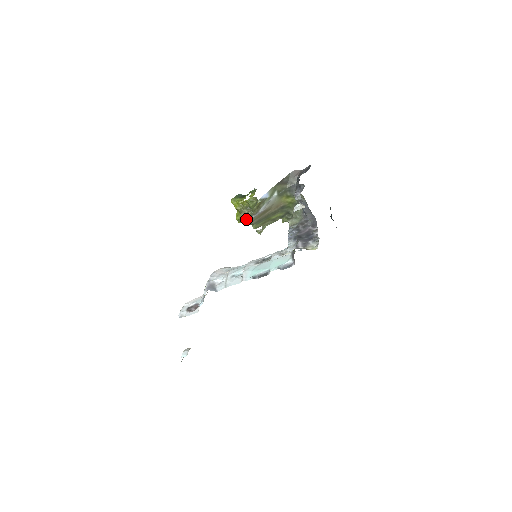
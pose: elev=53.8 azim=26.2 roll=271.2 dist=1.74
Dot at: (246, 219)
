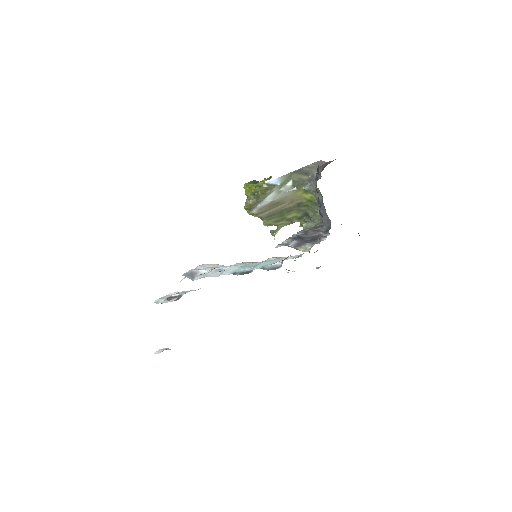
Dot at: (250, 207)
